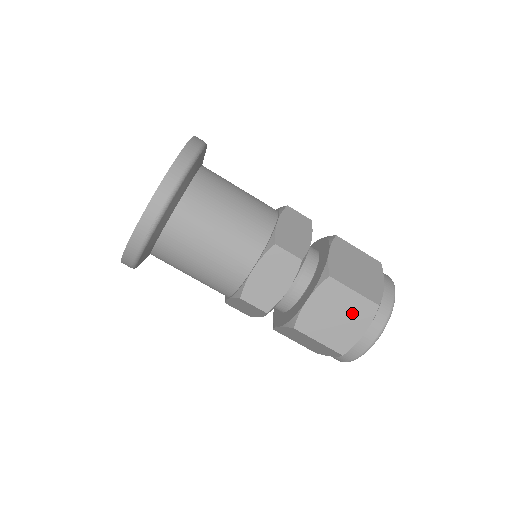
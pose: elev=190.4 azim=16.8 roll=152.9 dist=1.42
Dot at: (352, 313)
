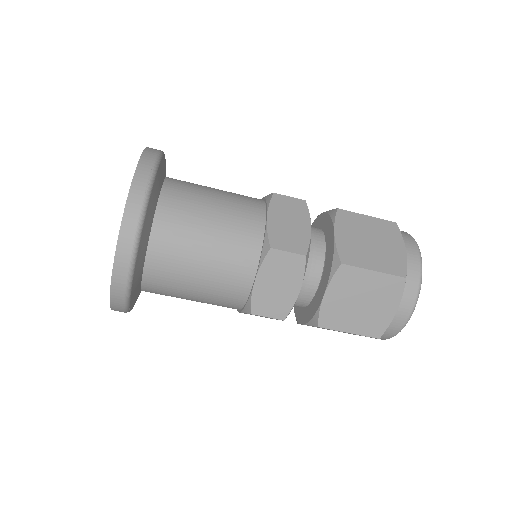
Dot at: (381, 235)
